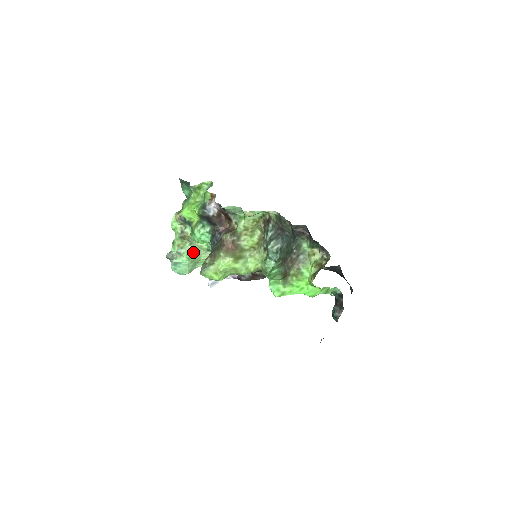
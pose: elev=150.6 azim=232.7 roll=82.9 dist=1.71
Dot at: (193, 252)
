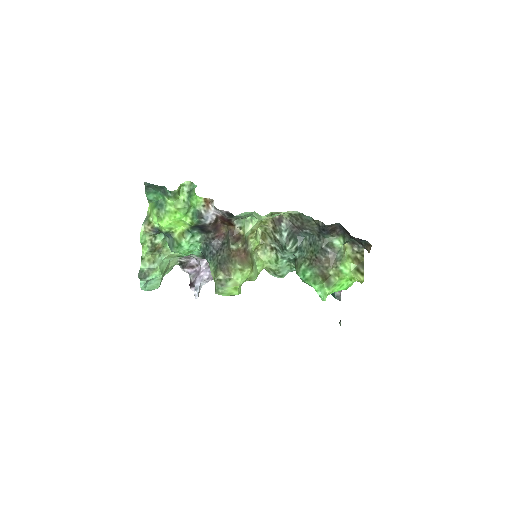
Dot at: (163, 263)
